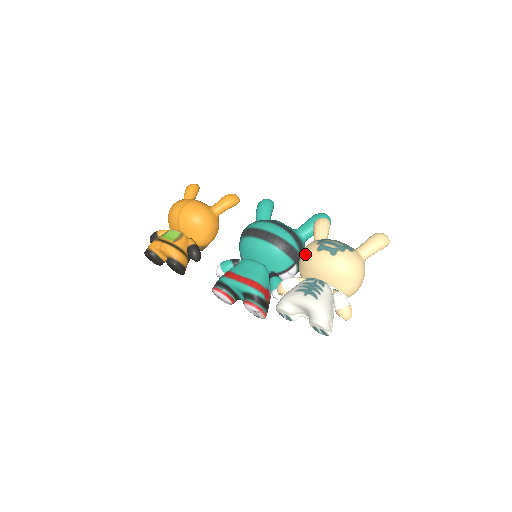
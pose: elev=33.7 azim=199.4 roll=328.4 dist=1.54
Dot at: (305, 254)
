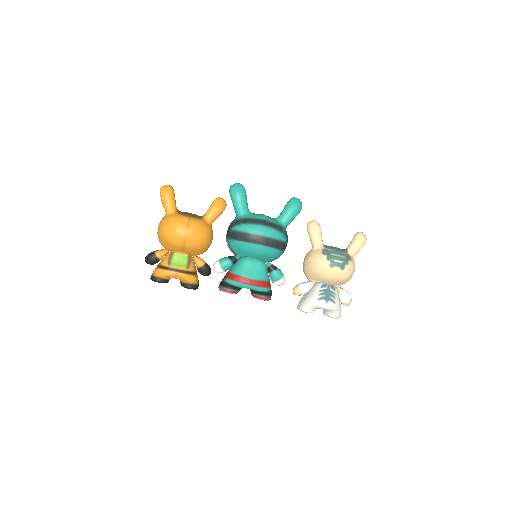
Dot at: (318, 268)
